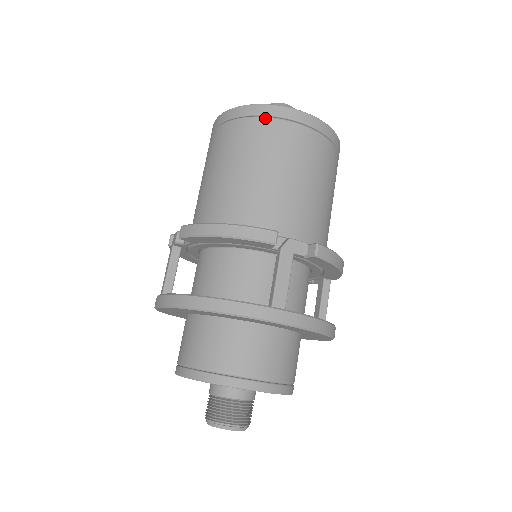
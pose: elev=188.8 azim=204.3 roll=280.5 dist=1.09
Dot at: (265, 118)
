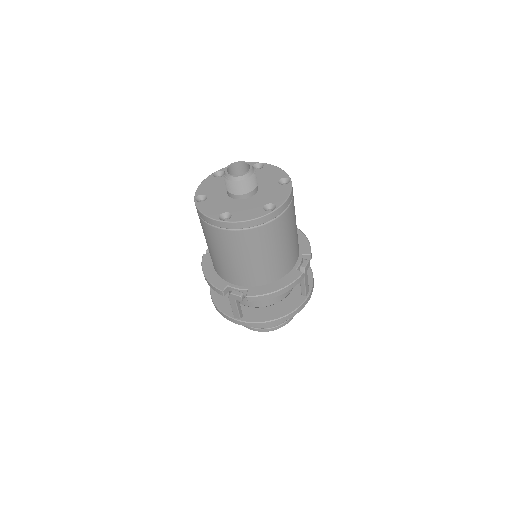
Dot at: (273, 221)
